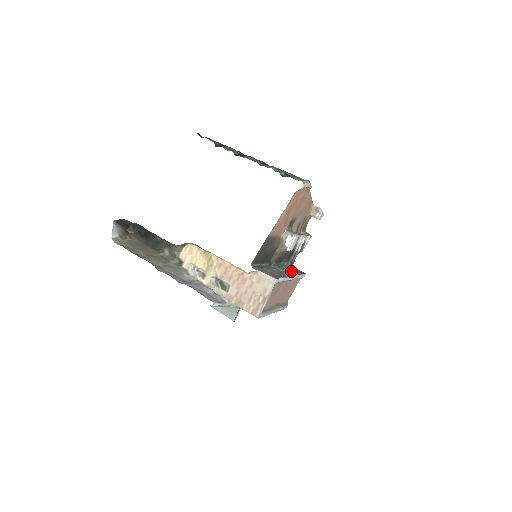
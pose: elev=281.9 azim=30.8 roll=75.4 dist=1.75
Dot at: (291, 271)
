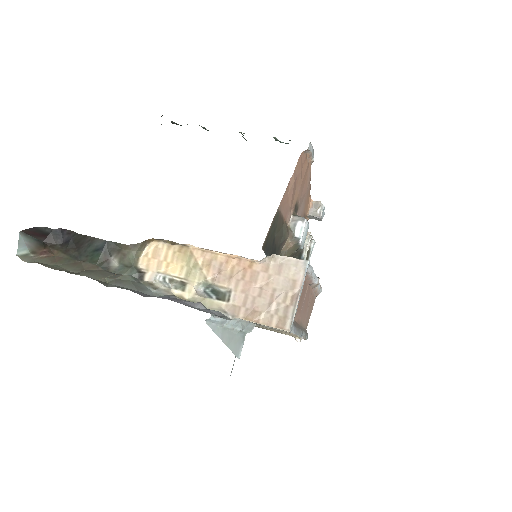
Dot at: occluded
